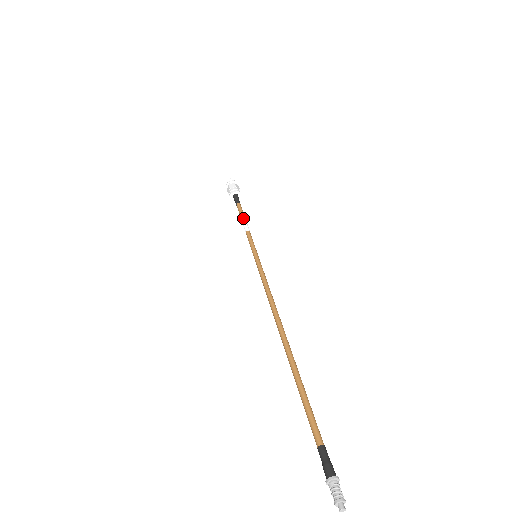
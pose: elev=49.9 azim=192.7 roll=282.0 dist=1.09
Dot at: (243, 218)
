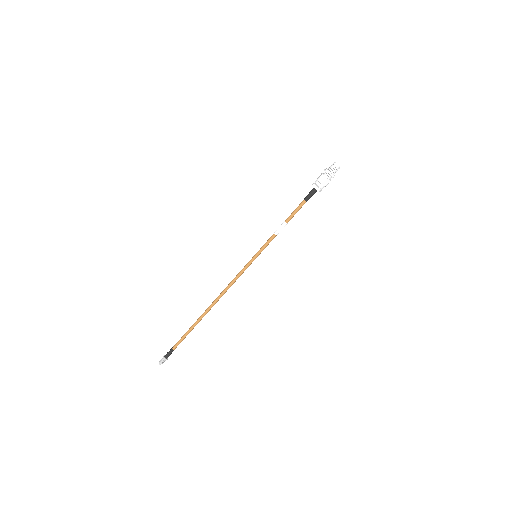
Dot at: (287, 220)
